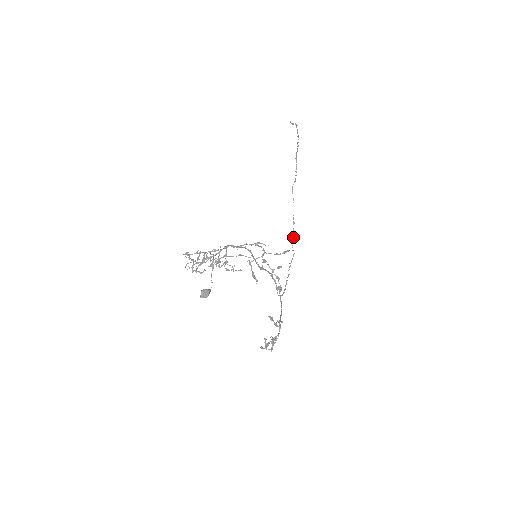
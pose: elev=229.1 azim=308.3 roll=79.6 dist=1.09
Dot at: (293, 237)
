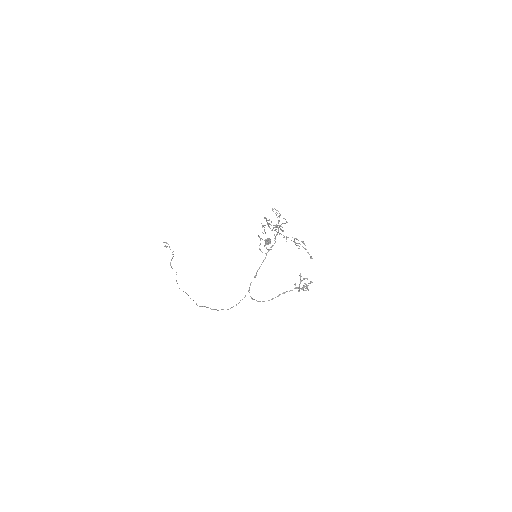
Dot at: occluded
